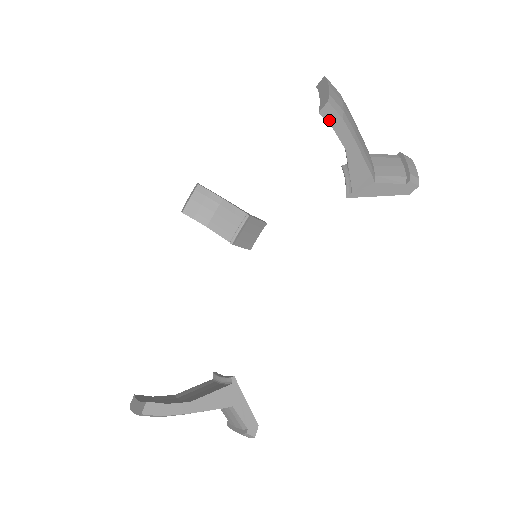
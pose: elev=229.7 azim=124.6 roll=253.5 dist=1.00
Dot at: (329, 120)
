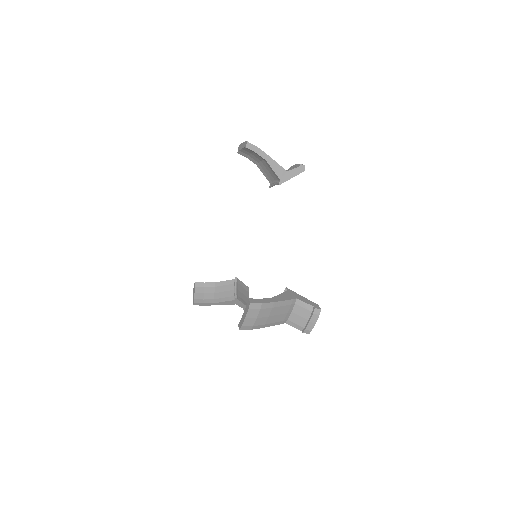
Dot at: occluded
